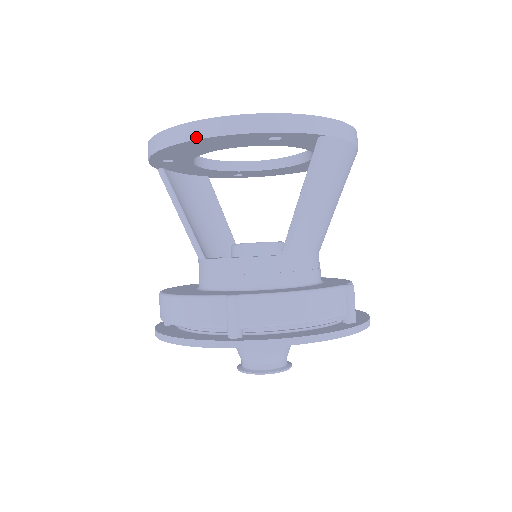
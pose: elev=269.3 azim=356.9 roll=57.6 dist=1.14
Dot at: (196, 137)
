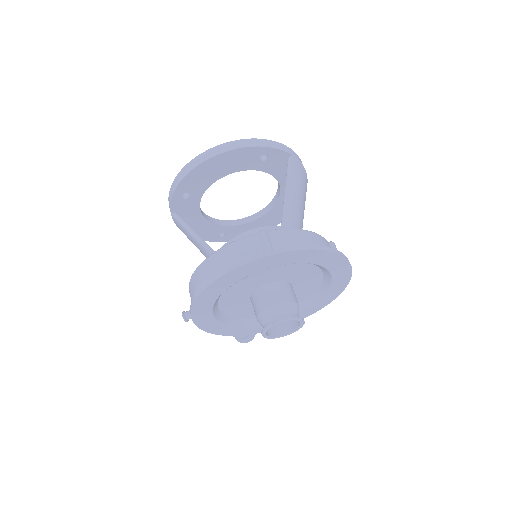
Dot at: (218, 153)
